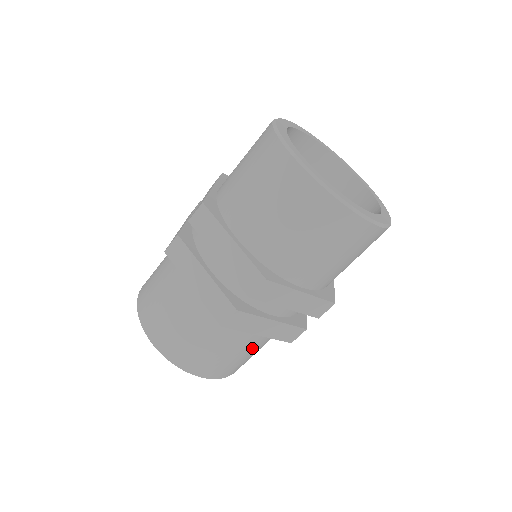
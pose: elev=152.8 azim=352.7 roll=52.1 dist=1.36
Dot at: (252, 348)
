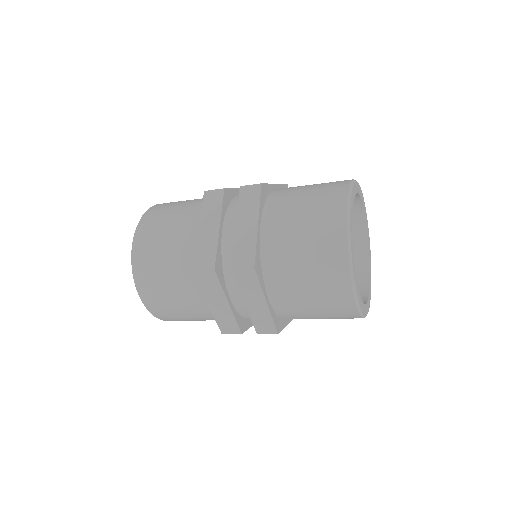
Dot at: occluded
